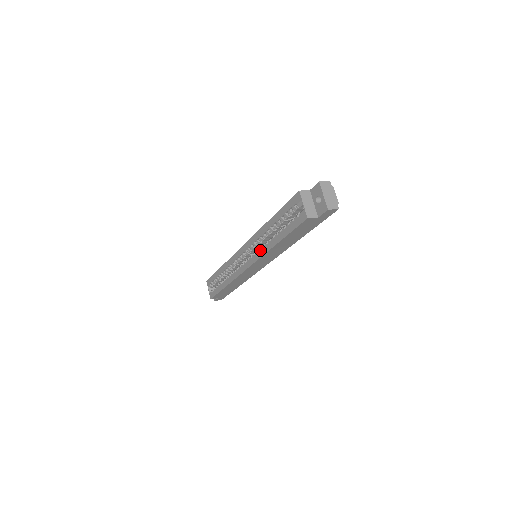
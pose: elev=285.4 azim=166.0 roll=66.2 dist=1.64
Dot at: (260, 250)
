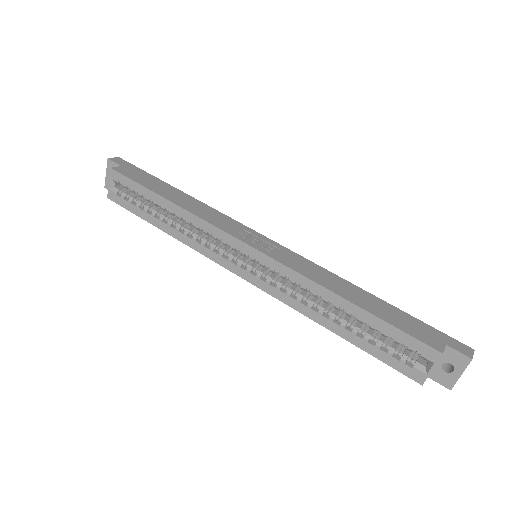
Dot at: (291, 298)
